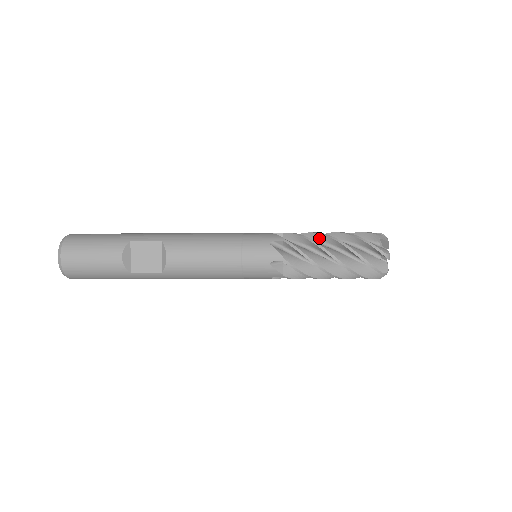
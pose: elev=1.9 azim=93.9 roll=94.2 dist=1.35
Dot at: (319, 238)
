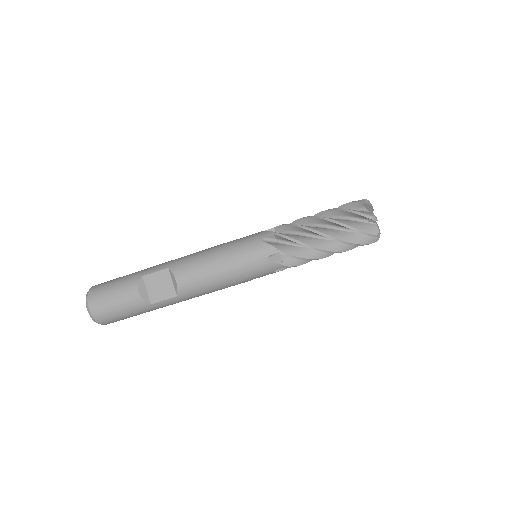
Dot at: (307, 222)
